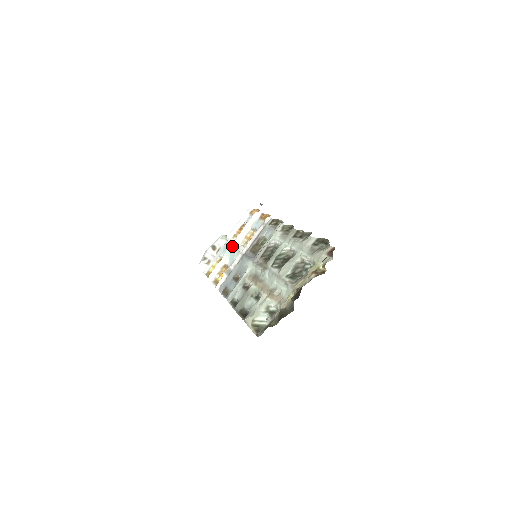
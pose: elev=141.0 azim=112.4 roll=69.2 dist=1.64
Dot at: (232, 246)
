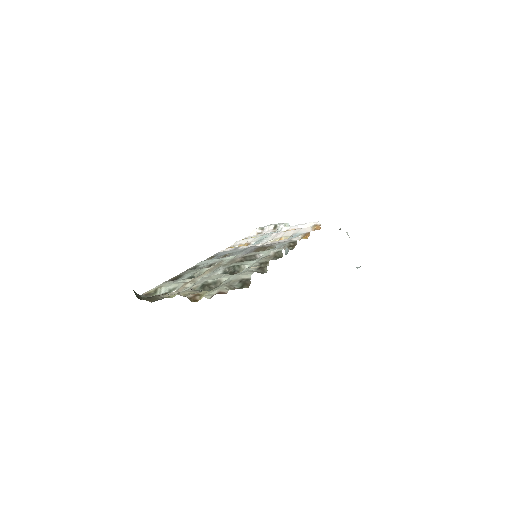
Dot at: (270, 235)
